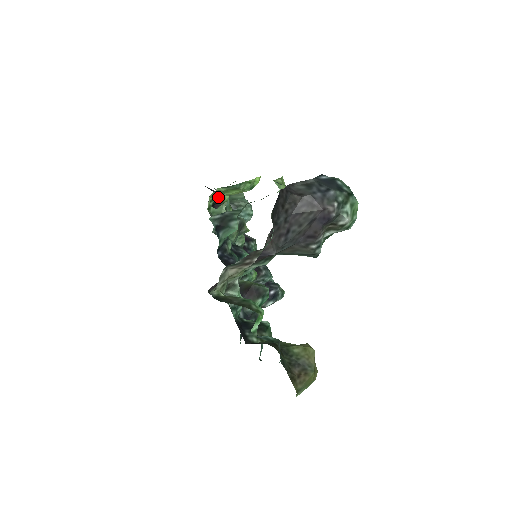
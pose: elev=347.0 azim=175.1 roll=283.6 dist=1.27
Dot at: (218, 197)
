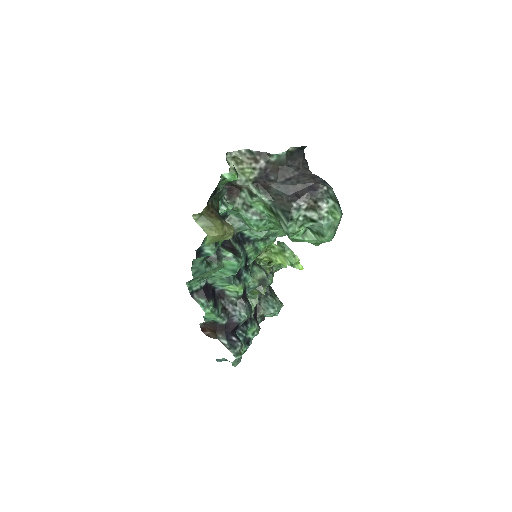
Dot at: (269, 260)
